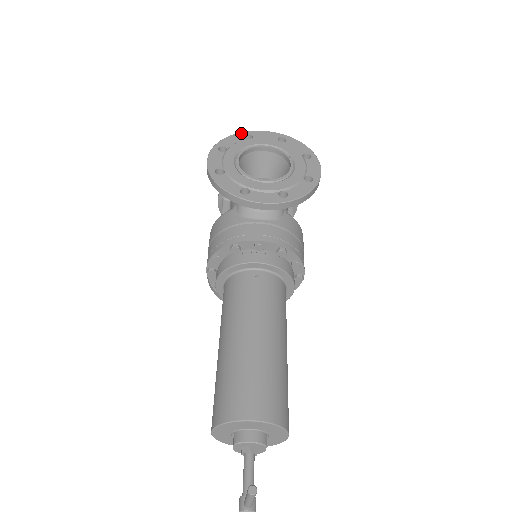
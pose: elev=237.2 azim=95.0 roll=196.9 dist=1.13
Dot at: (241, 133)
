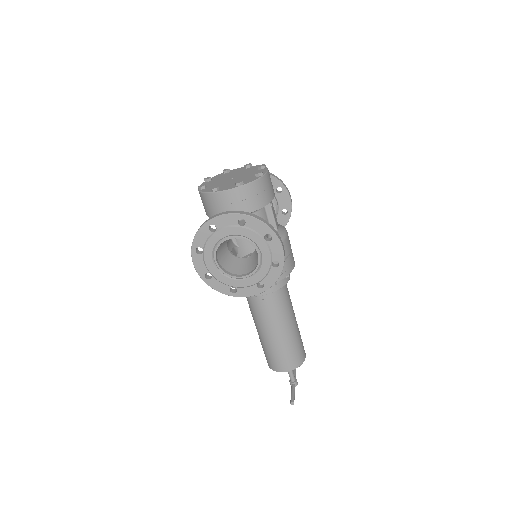
Dot at: (205, 226)
